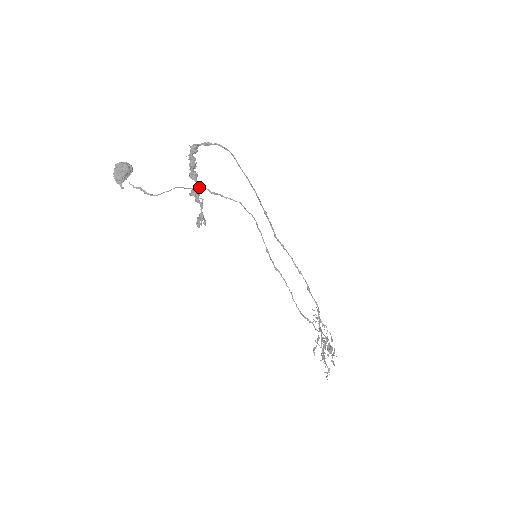
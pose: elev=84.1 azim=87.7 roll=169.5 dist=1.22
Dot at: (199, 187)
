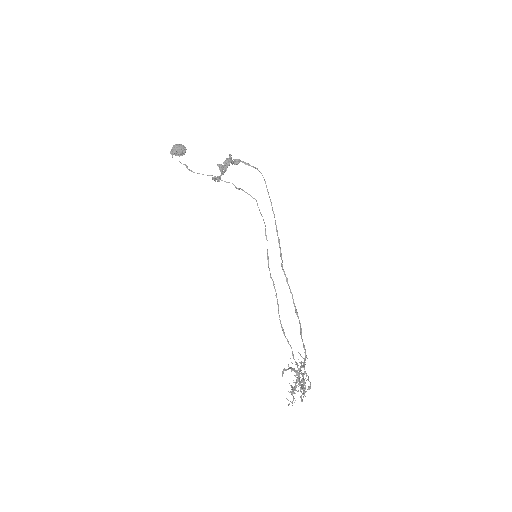
Dot at: (227, 167)
